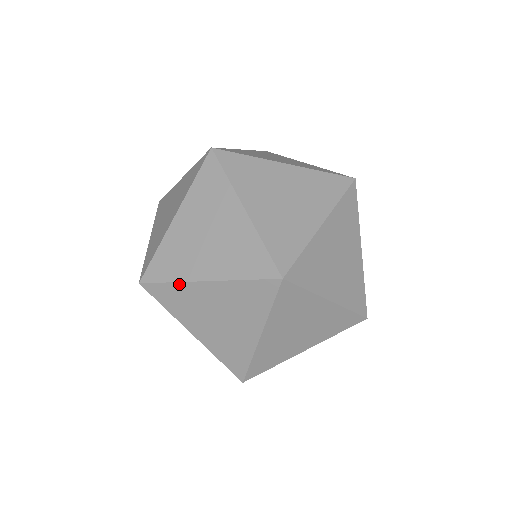
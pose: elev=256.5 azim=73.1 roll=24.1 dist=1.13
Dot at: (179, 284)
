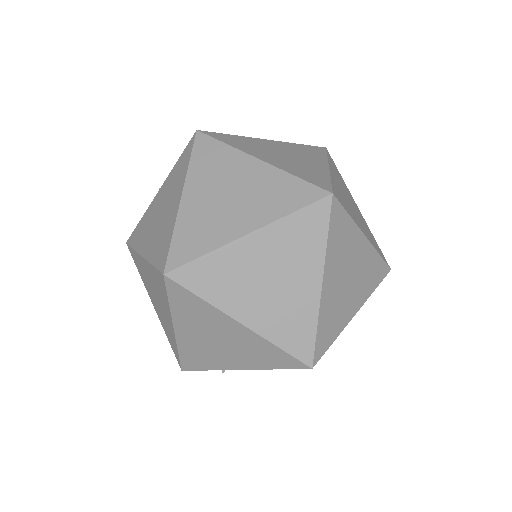
Dot at: (232, 149)
